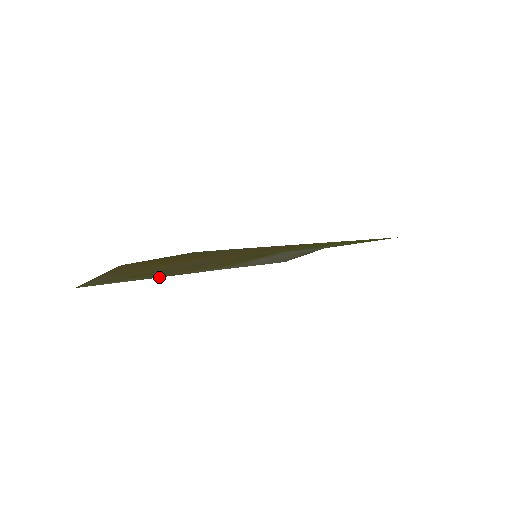
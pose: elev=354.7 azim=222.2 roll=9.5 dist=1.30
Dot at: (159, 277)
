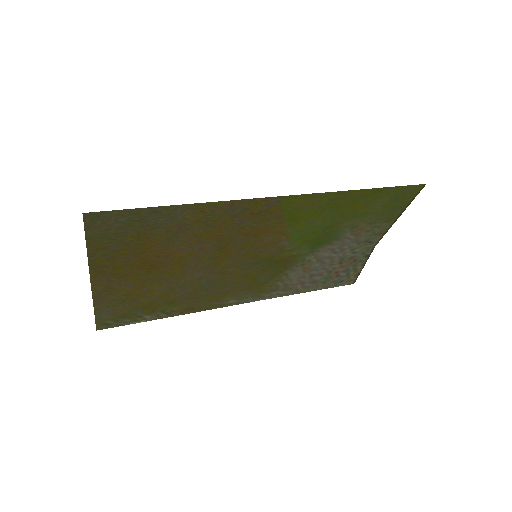
Dot at: occluded
